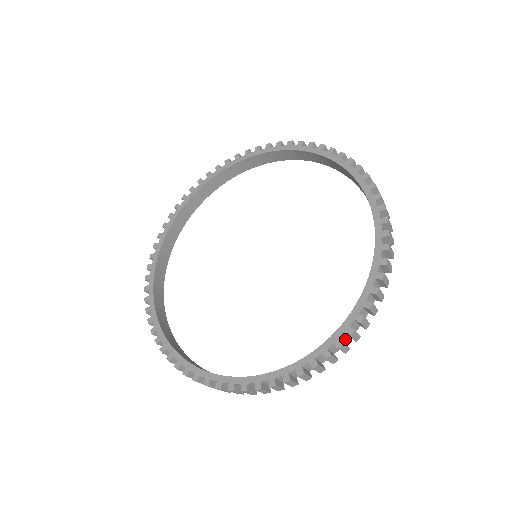
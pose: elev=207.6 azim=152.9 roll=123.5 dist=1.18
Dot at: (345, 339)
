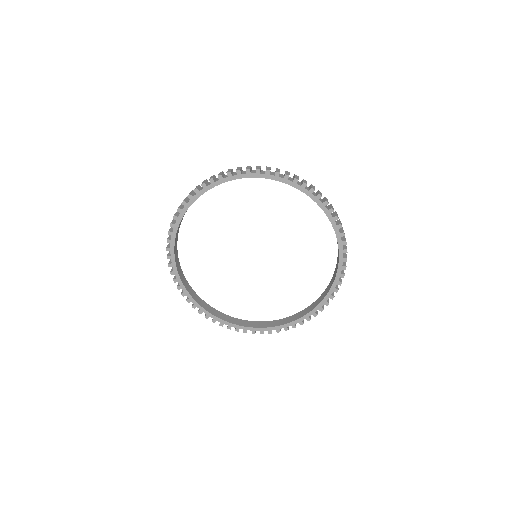
Dot at: occluded
